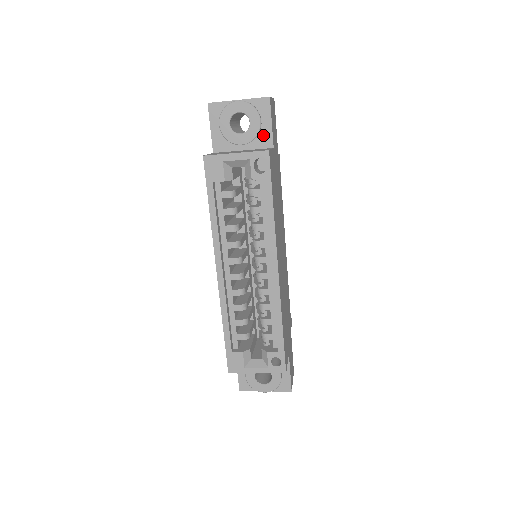
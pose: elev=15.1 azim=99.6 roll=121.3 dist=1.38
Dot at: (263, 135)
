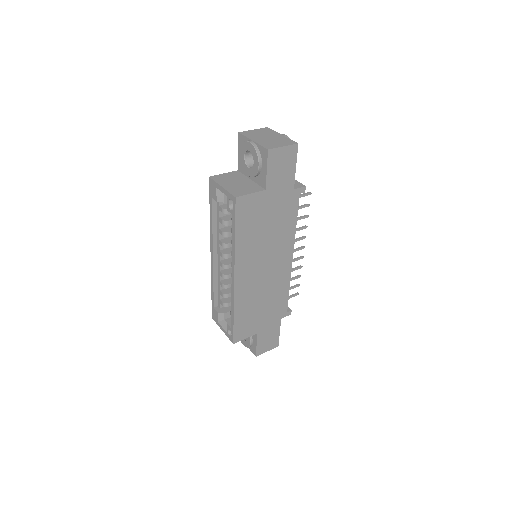
Dot at: (262, 176)
